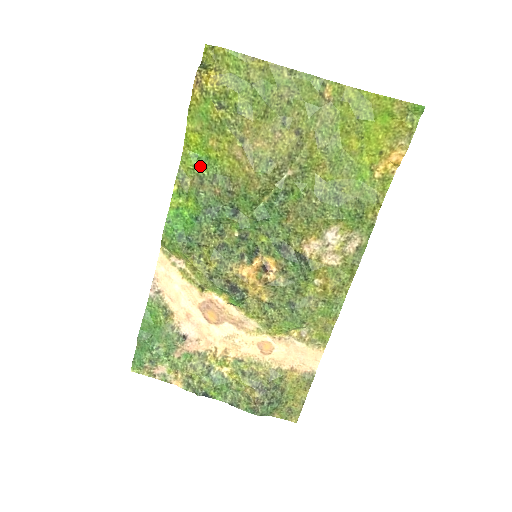
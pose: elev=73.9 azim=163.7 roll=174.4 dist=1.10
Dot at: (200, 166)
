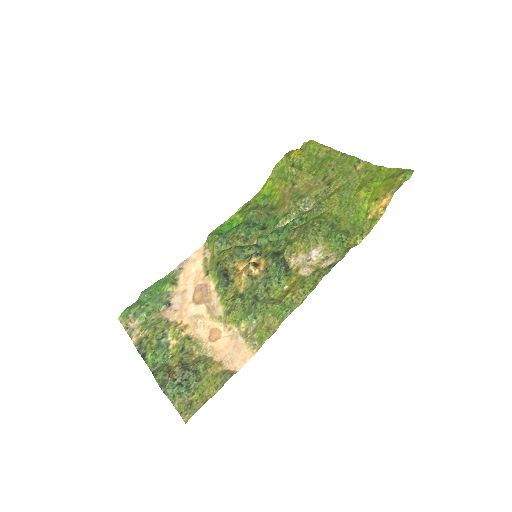
Dot at: (262, 200)
